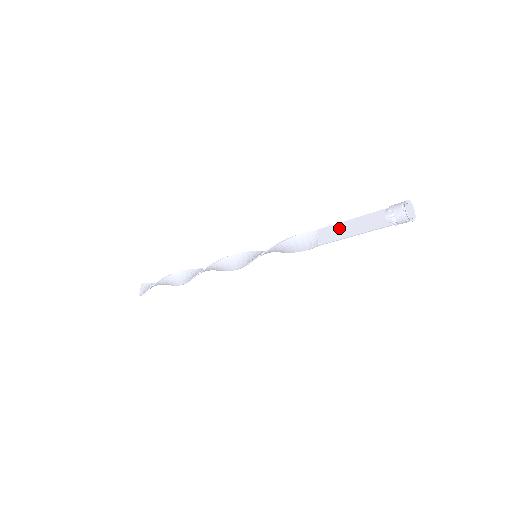
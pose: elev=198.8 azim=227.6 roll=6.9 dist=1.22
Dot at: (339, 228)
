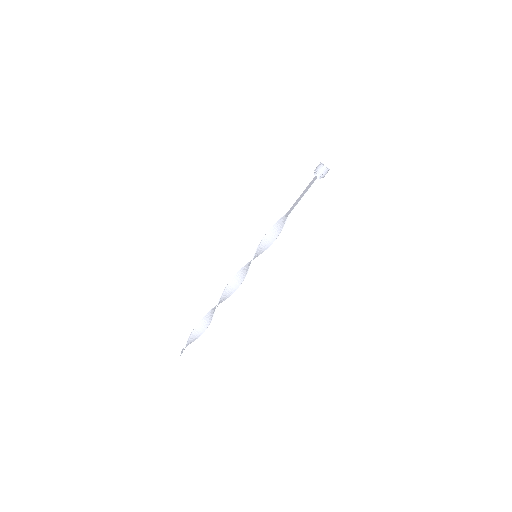
Dot at: (296, 202)
